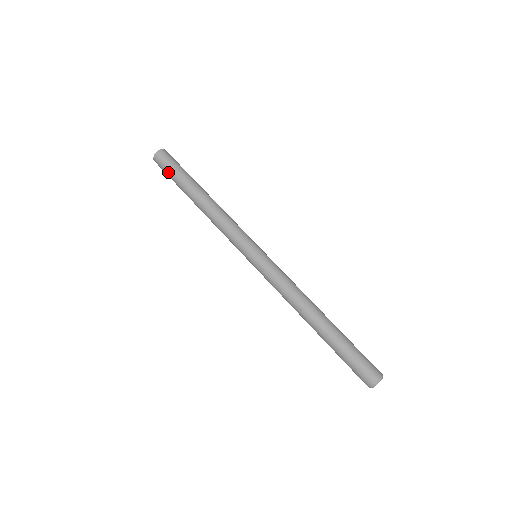
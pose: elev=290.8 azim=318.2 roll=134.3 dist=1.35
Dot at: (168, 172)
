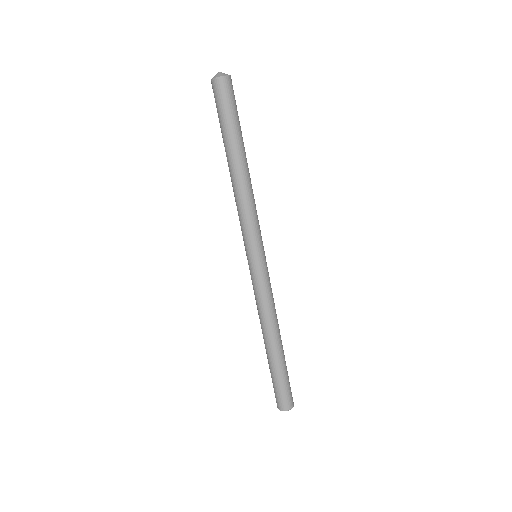
Dot at: (225, 109)
